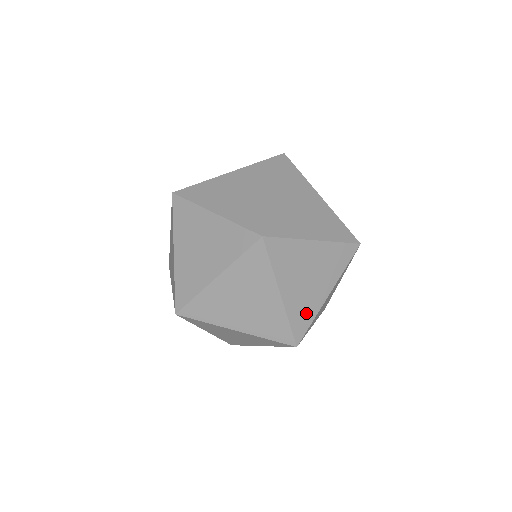
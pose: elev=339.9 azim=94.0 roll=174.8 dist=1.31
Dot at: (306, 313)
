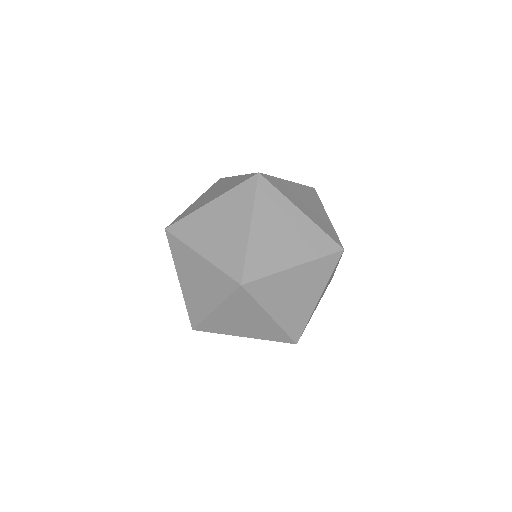
Dot at: occluded
